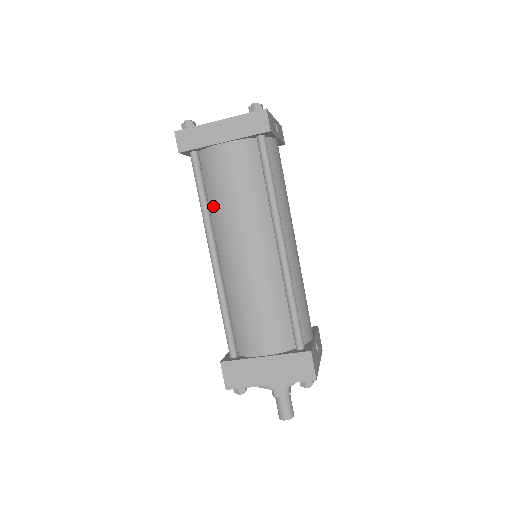
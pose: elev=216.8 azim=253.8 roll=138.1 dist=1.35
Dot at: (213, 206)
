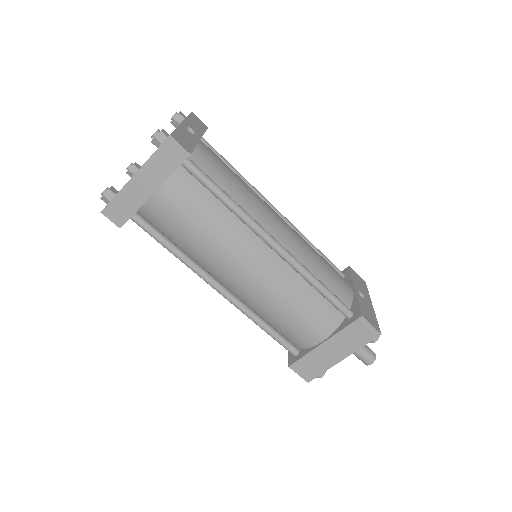
Dot at: (188, 251)
